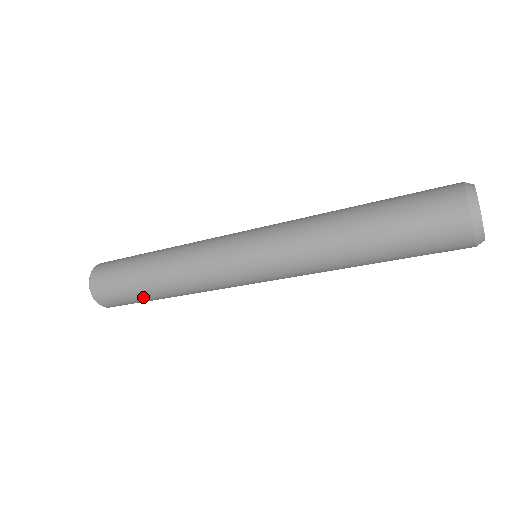
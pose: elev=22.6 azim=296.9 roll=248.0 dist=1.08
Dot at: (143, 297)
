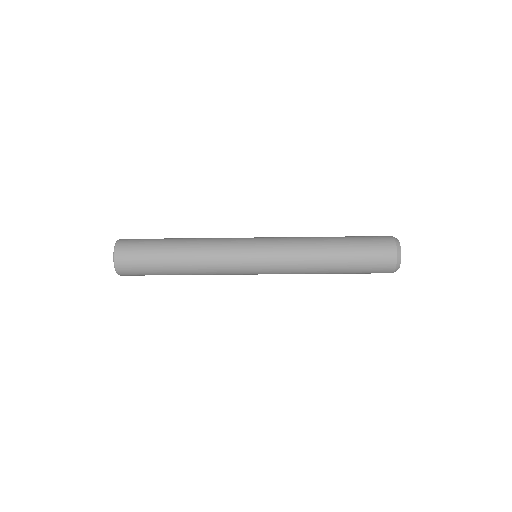
Dot at: (161, 272)
